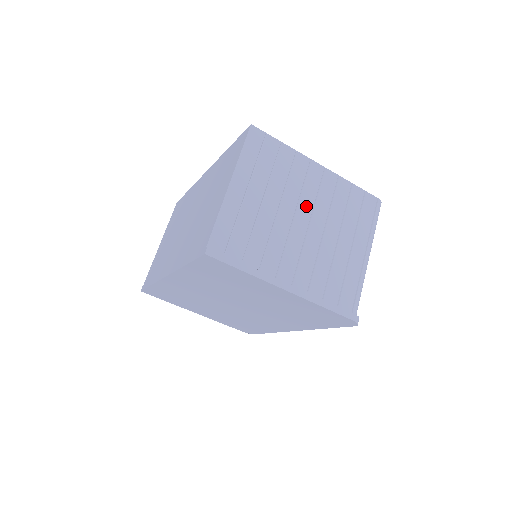
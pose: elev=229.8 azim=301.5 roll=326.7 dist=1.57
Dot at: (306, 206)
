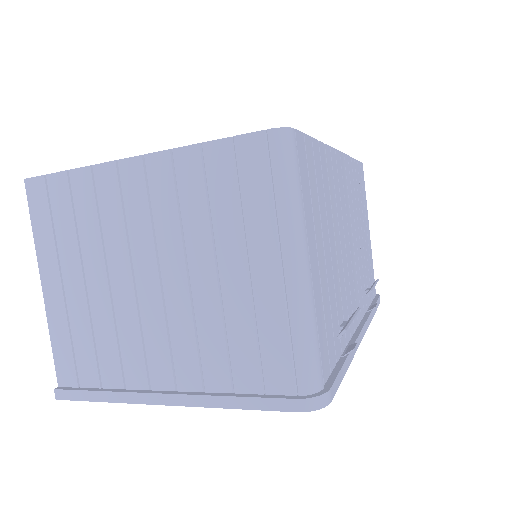
Dot at: (143, 249)
